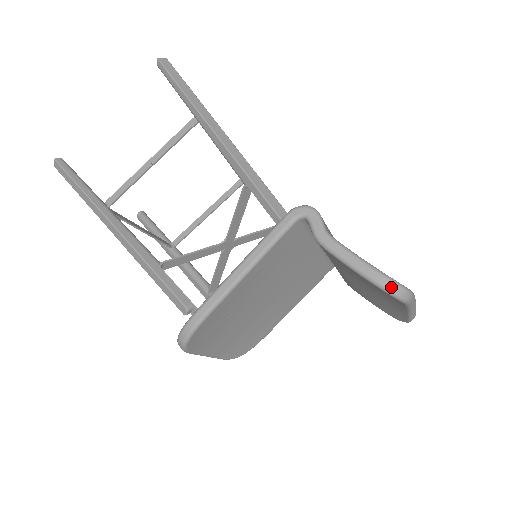
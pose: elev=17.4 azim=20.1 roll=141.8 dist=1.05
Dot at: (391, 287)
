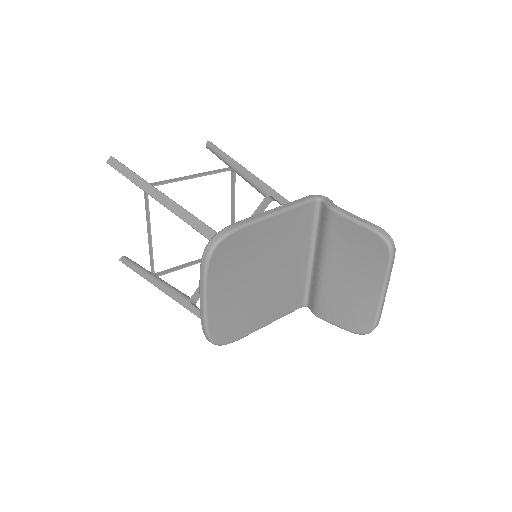
Dot at: (385, 233)
